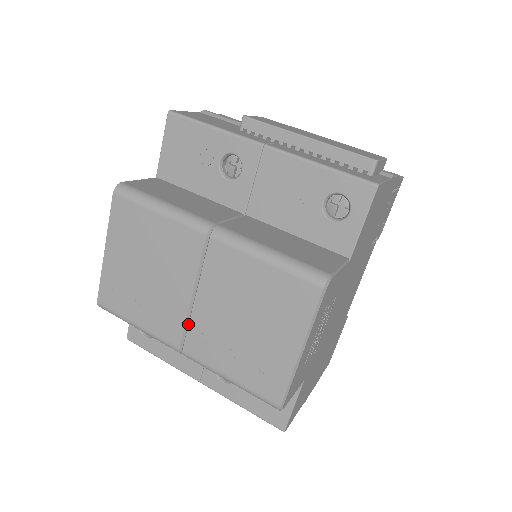
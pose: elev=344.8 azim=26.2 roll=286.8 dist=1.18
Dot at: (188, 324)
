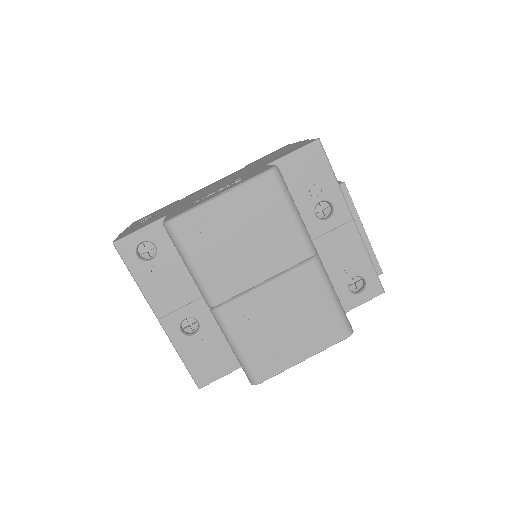
Dot at: (241, 295)
